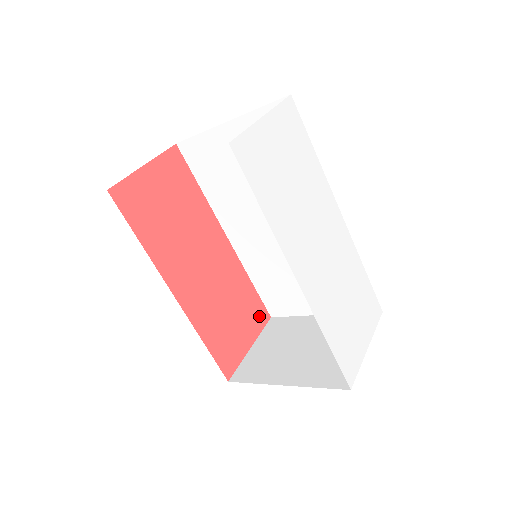
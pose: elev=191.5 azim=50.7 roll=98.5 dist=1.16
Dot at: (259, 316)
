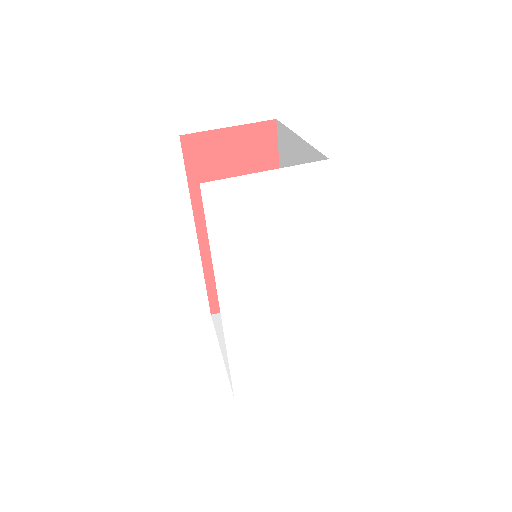
Dot at: occluded
